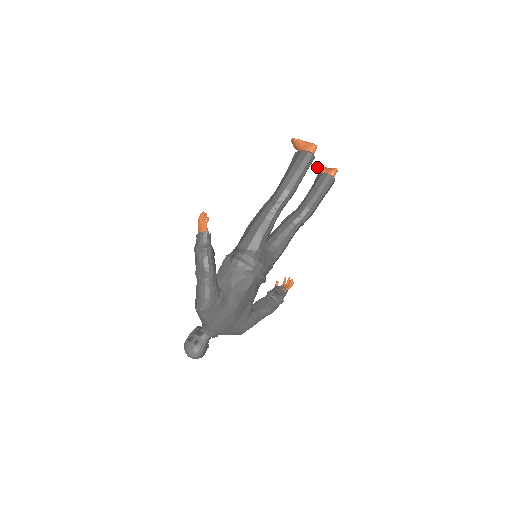
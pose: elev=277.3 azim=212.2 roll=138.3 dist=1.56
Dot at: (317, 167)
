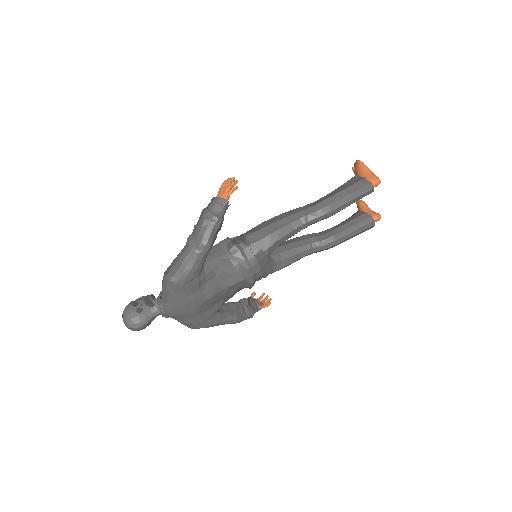
Dot at: (362, 203)
